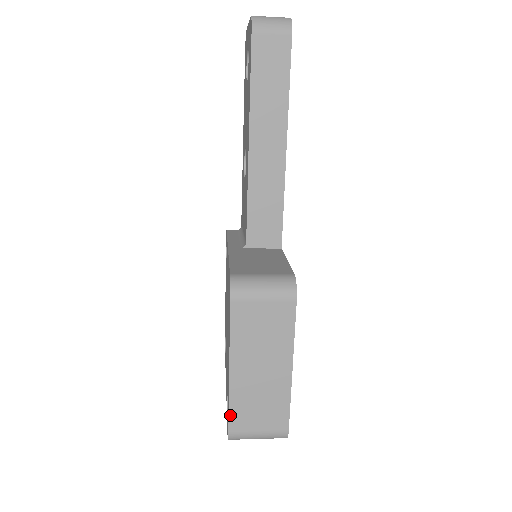
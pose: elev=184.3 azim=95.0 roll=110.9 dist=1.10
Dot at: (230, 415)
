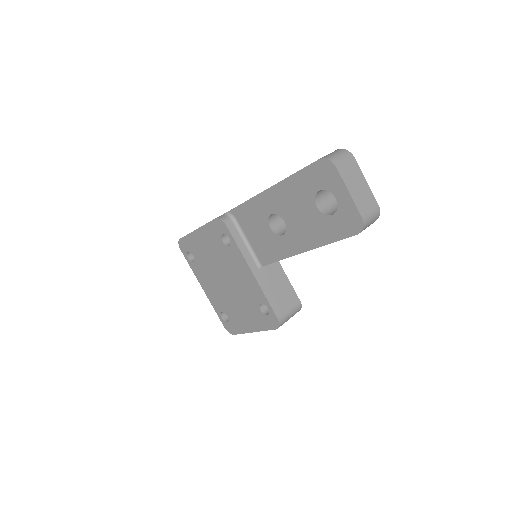
Dot at: occluded
